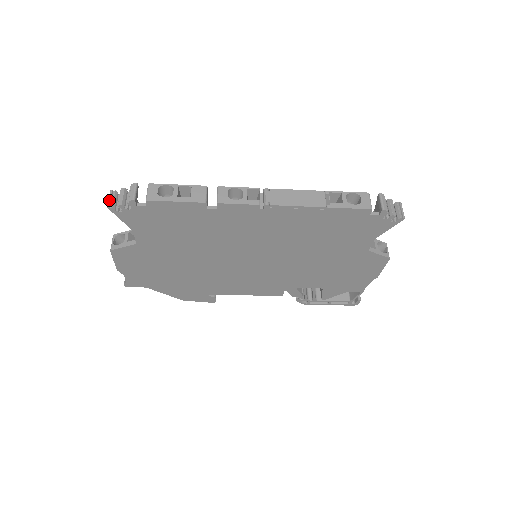
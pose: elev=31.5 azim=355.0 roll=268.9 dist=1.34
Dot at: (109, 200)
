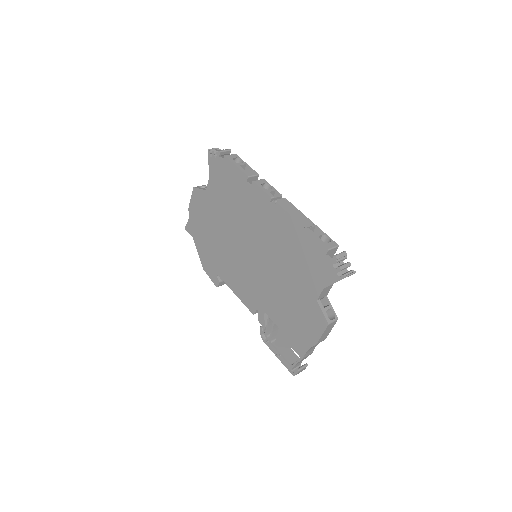
Dot at: (212, 148)
